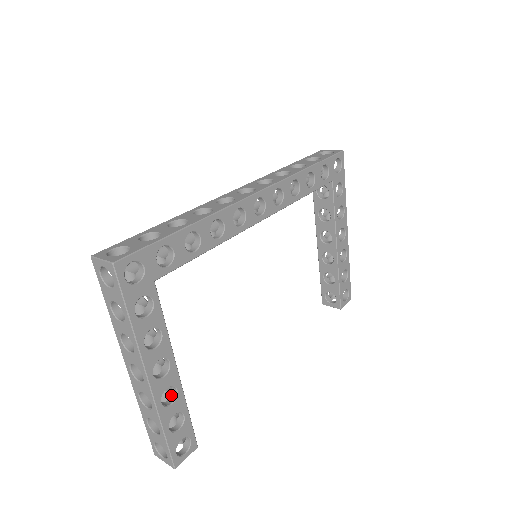
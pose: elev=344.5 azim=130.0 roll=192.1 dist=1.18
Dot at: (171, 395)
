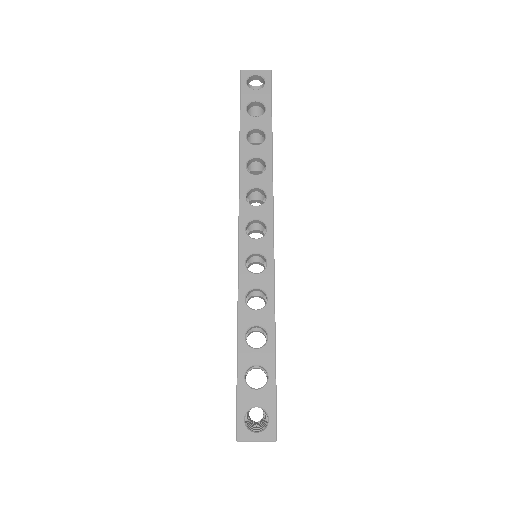
Dot at: occluded
